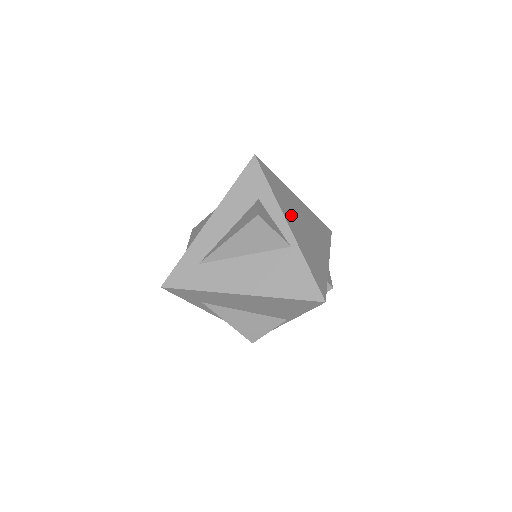
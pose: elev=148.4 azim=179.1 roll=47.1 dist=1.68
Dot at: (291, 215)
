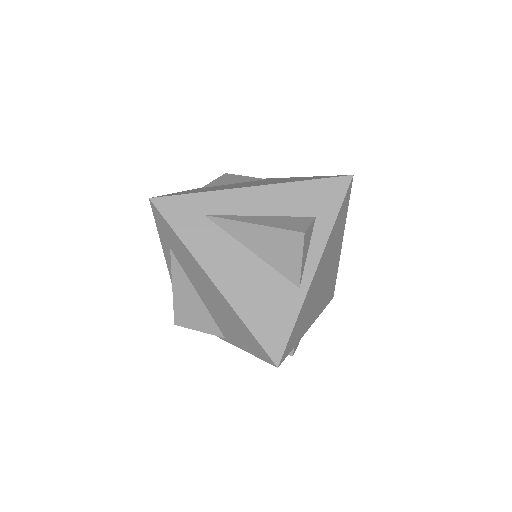
Dot at: (326, 259)
